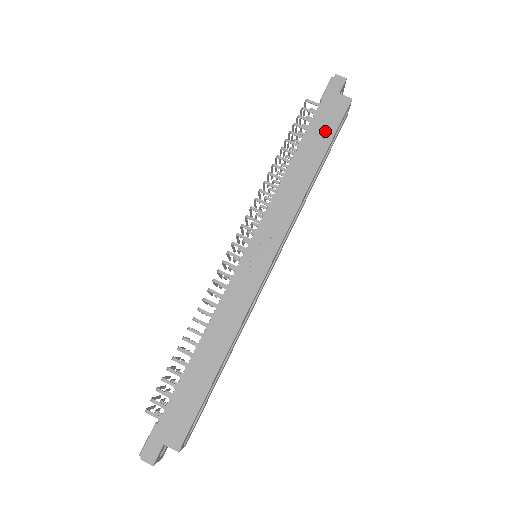
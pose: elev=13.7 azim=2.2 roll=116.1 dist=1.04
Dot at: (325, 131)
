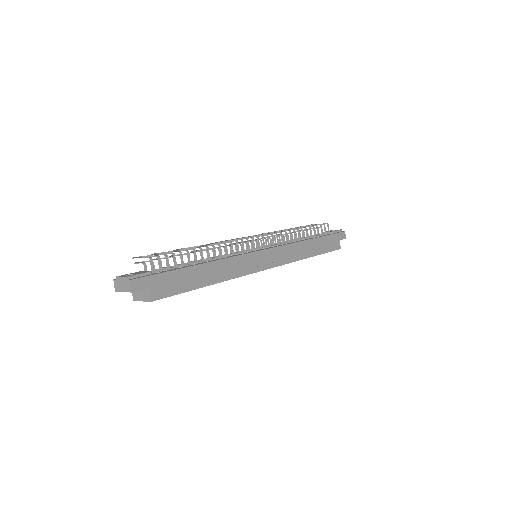
Dot at: (325, 247)
